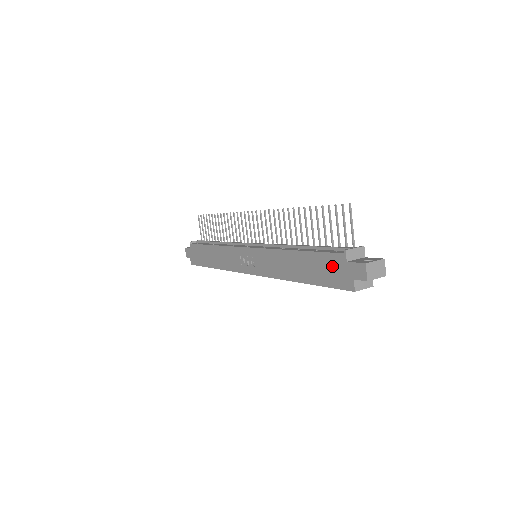
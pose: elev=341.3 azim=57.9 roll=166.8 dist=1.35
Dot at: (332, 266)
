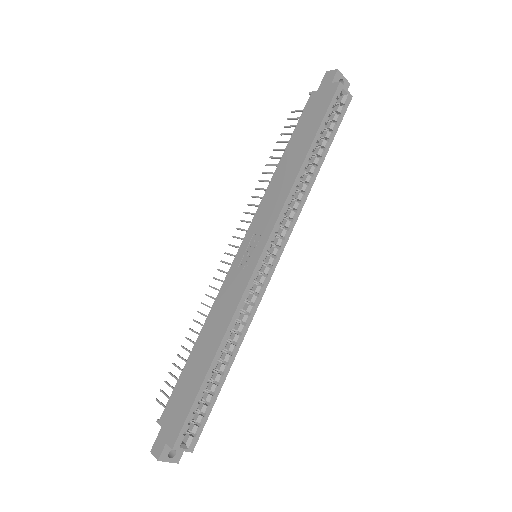
Dot at: (313, 107)
